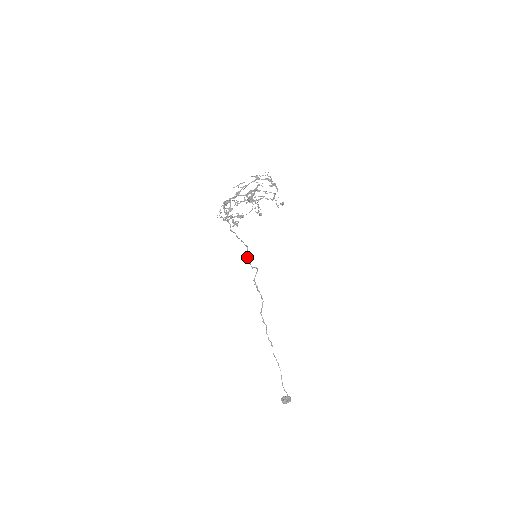
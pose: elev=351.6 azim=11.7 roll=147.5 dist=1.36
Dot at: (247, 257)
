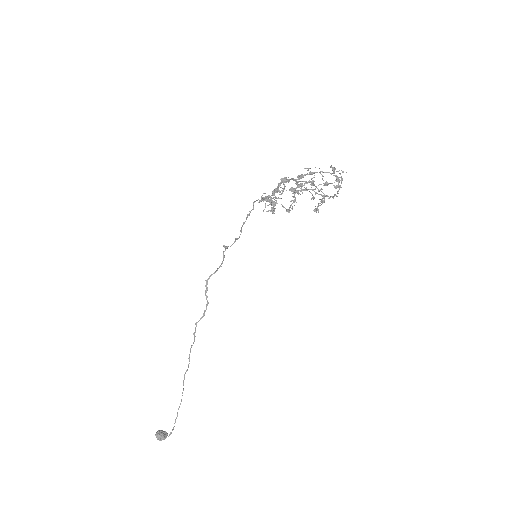
Dot at: (223, 251)
